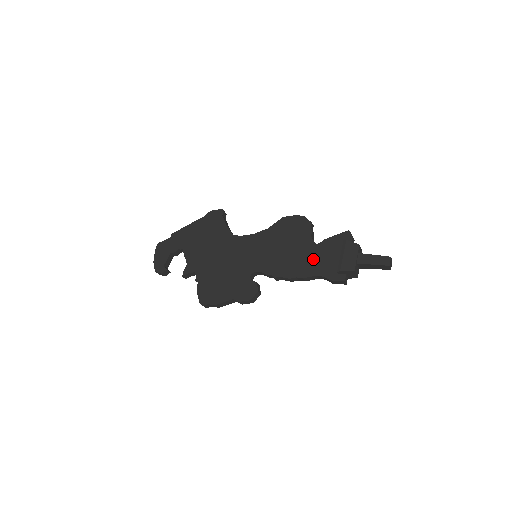
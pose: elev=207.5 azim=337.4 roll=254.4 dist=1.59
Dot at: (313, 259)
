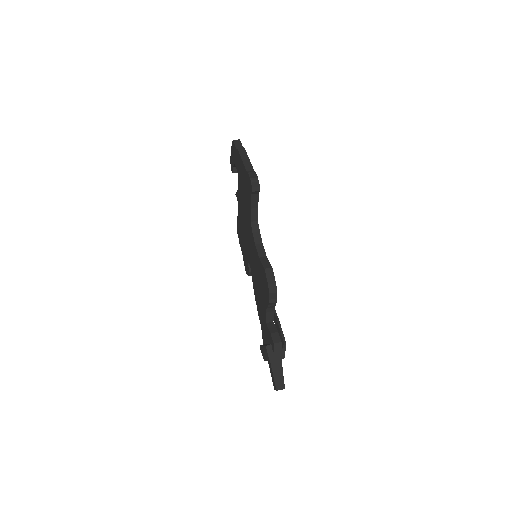
Dot at: (262, 318)
